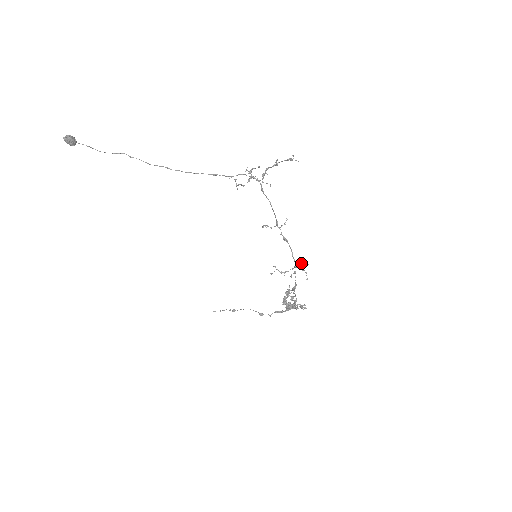
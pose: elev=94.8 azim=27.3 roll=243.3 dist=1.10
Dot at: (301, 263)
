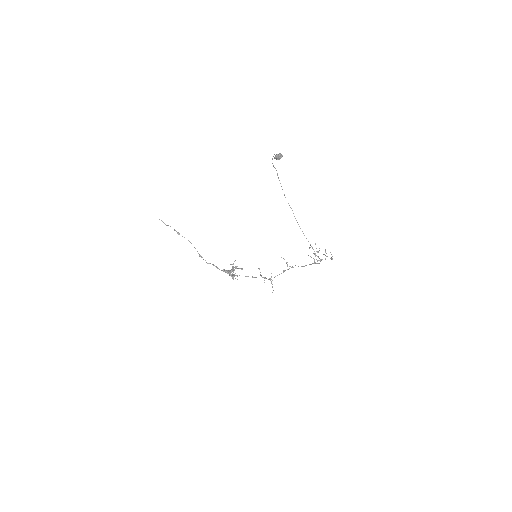
Dot at: (271, 277)
